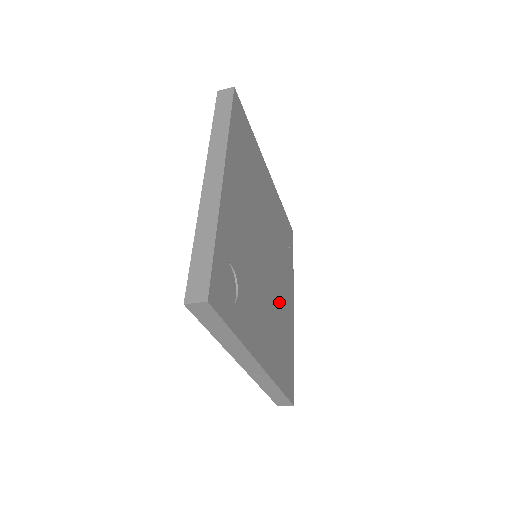
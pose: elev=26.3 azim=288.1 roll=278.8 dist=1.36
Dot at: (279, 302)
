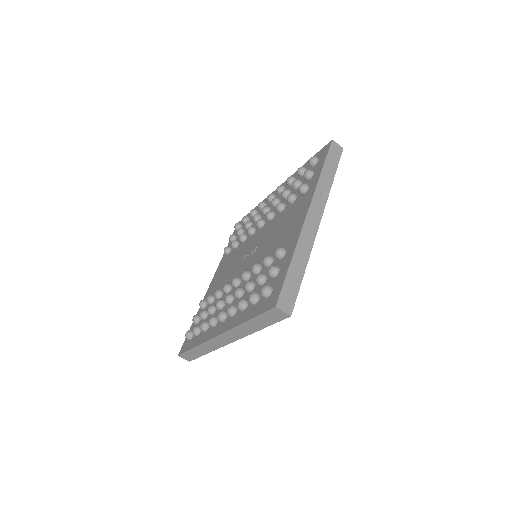
Dot at: occluded
